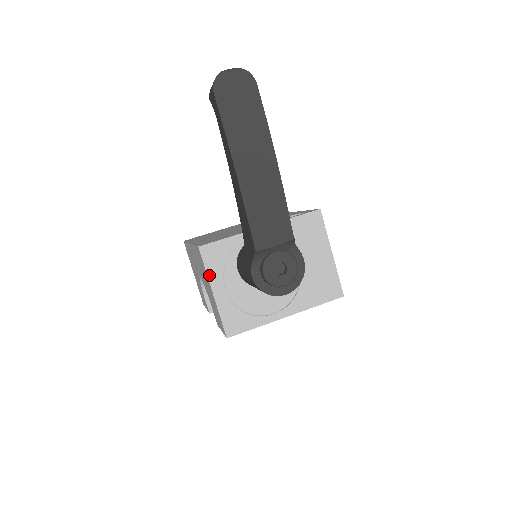
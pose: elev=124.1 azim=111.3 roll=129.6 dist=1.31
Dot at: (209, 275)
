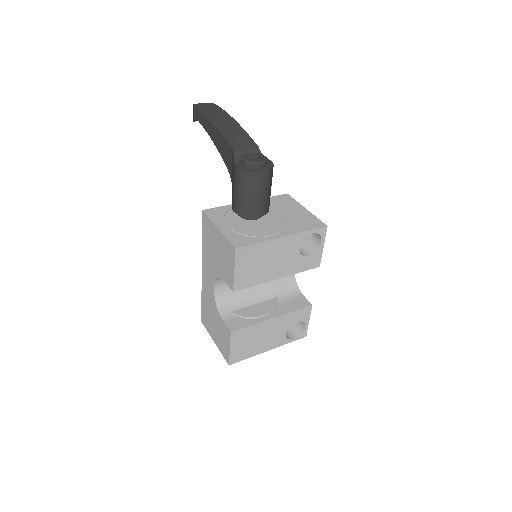
Dot at: (213, 221)
